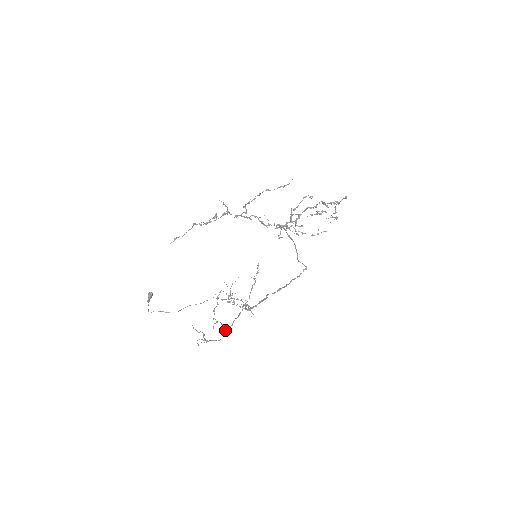
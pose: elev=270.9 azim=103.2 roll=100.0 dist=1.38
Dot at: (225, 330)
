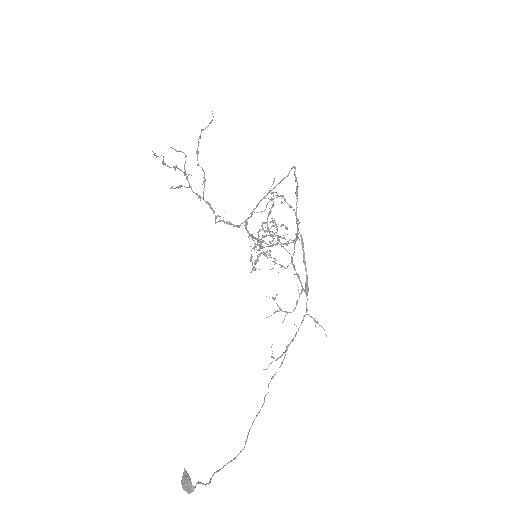
Dot at: (296, 239)
